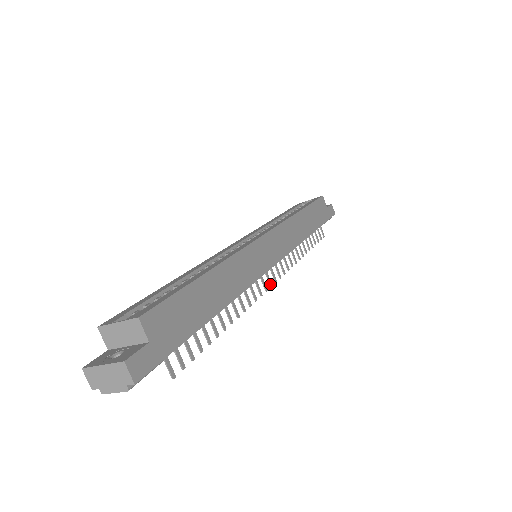
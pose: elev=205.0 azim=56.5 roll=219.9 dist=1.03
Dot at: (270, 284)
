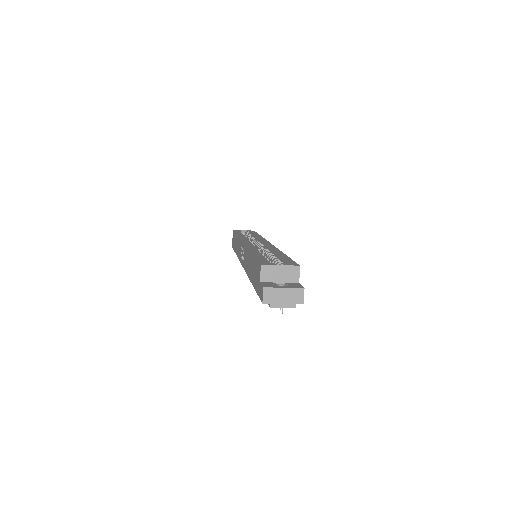
Dot at: occluded
